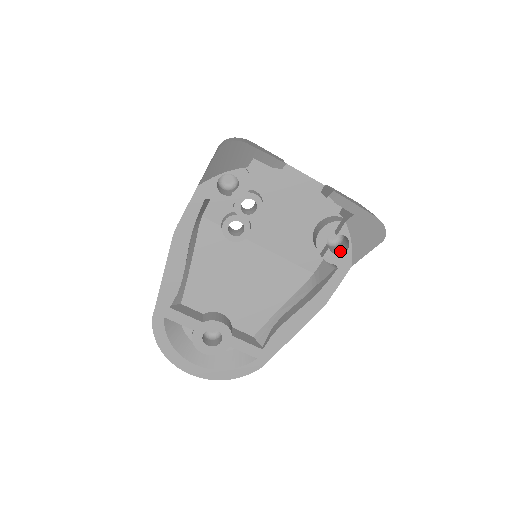
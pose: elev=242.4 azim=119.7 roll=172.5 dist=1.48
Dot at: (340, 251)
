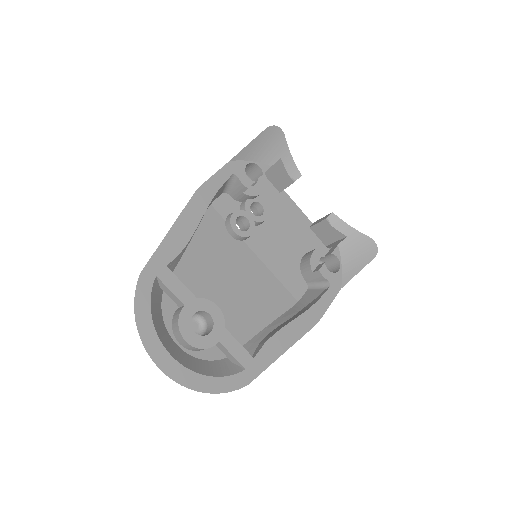
Dot at: occluded
